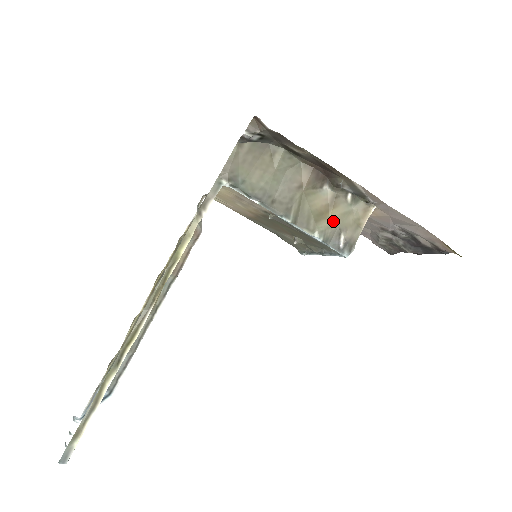
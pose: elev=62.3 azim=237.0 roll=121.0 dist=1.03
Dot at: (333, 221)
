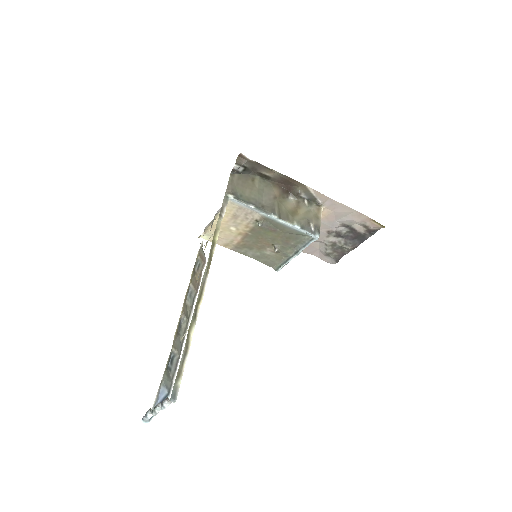
Dot at: (302, 216)
